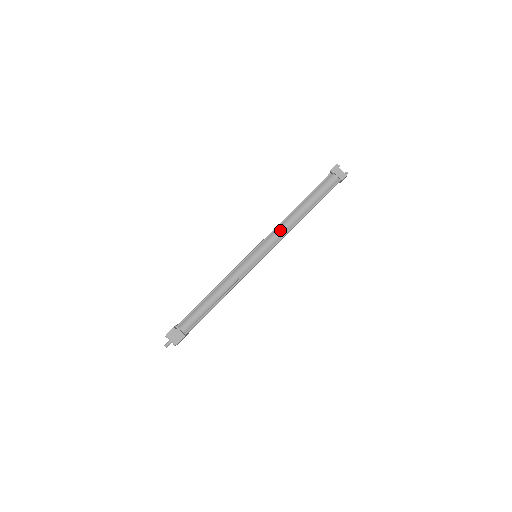
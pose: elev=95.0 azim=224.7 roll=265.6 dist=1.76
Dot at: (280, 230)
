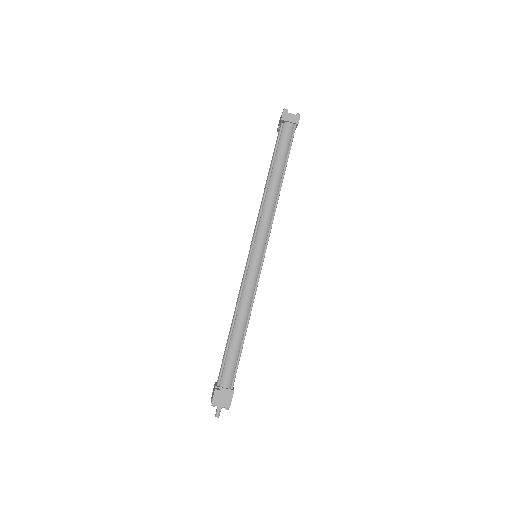
Dot at: (266, 213)
